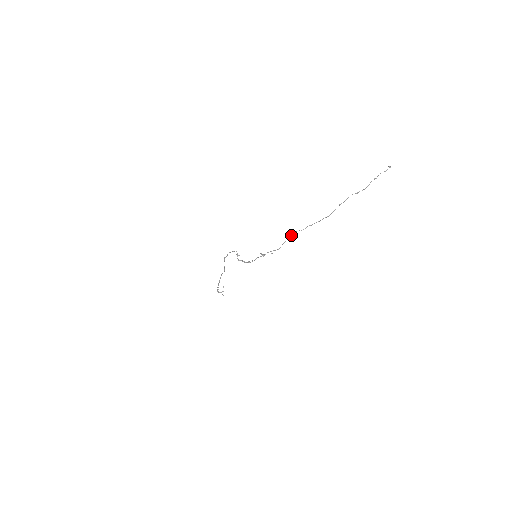
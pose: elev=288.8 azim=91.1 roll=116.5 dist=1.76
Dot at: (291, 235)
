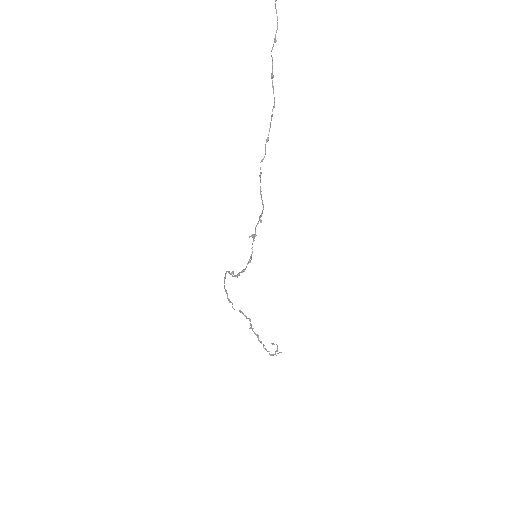
Dot at: occluded
